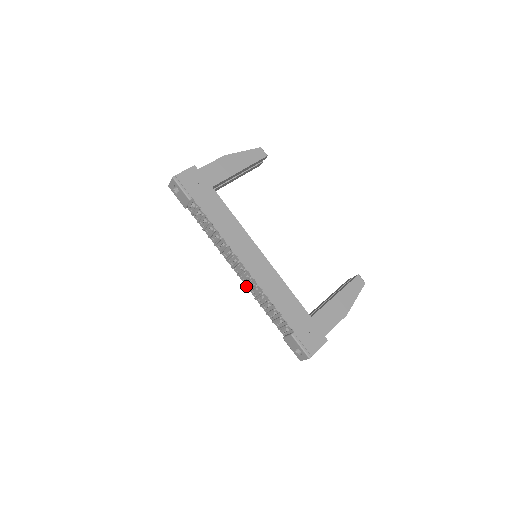
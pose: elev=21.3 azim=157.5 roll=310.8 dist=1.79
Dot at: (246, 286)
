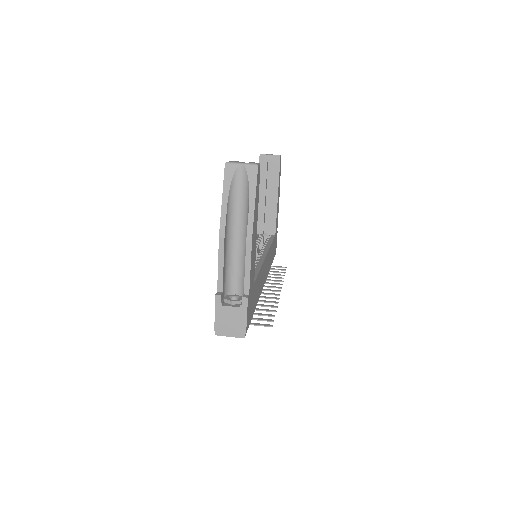
Dot at: occluded
